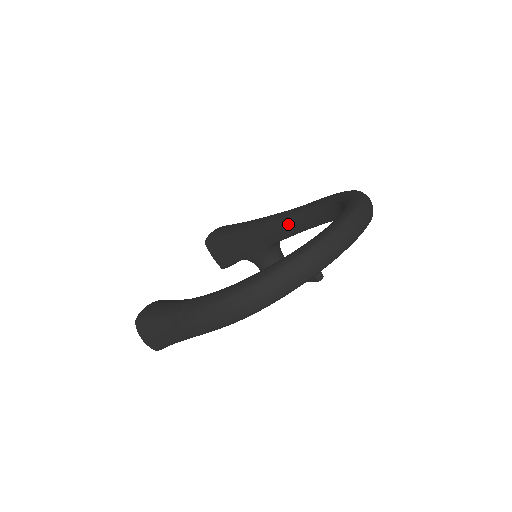
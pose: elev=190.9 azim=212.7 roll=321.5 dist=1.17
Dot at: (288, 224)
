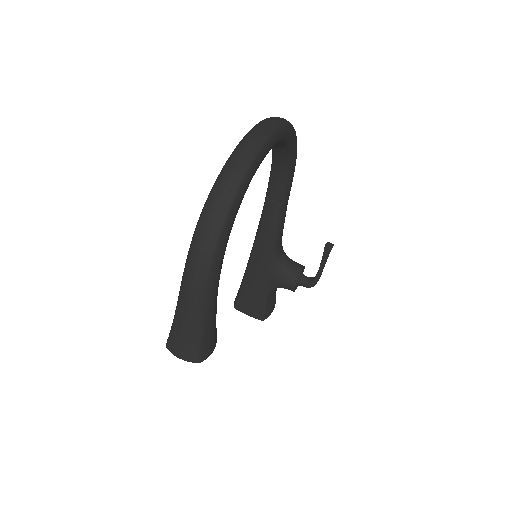
Dot at: (267, 218)
